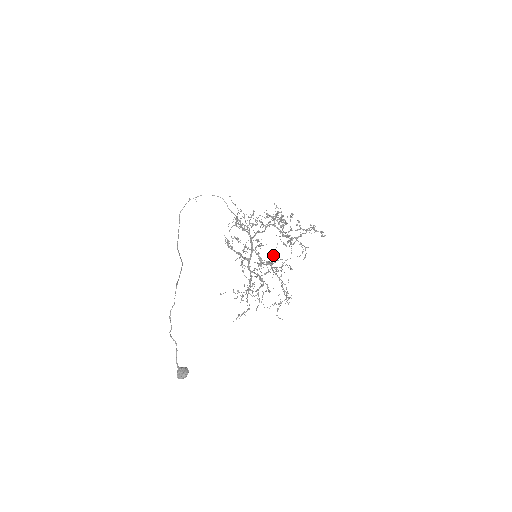
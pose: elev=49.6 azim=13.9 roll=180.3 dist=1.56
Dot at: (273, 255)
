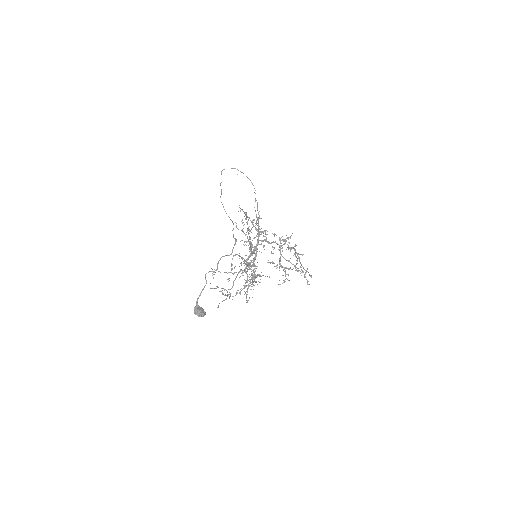
Dot at: occluded
